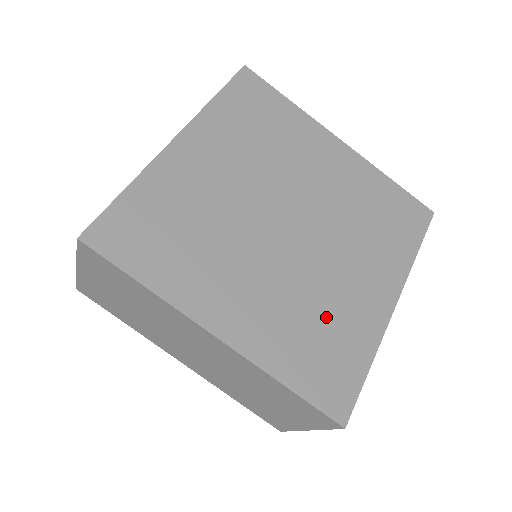
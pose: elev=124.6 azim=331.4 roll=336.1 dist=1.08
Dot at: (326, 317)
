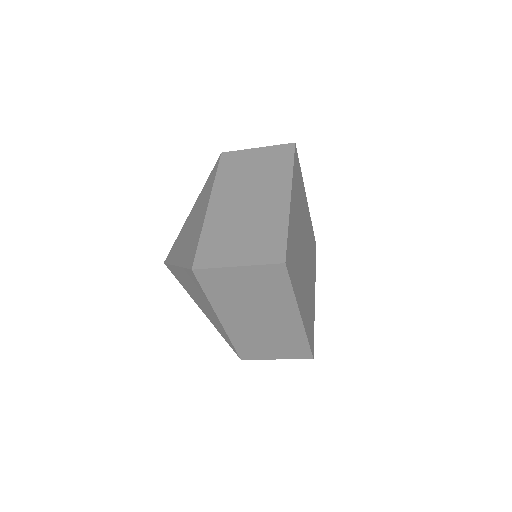
Dot at: (310, 305)
